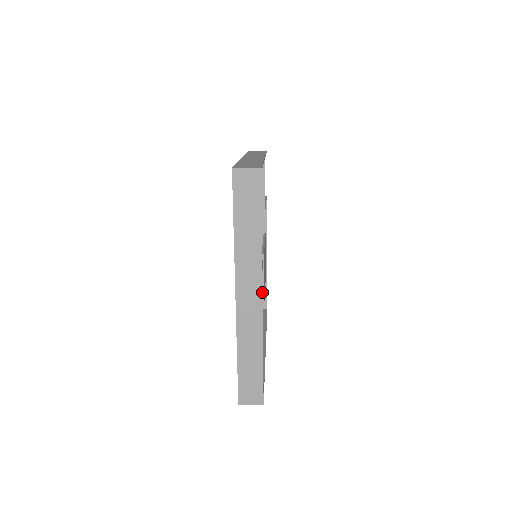
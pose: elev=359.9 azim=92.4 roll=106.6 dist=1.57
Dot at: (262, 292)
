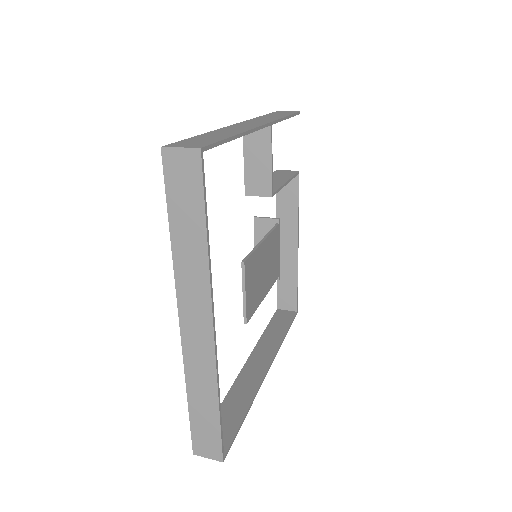
Dot at: (212, 324)
